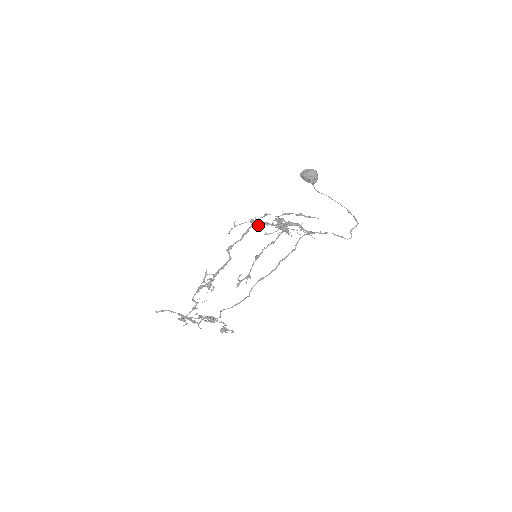
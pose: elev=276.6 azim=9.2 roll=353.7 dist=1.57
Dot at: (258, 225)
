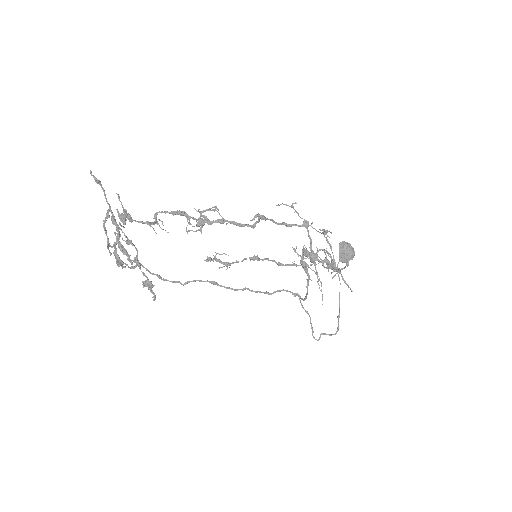
Dot at: (326, 231)
